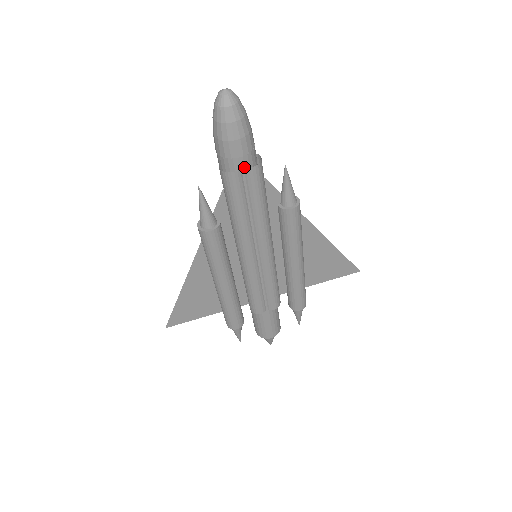
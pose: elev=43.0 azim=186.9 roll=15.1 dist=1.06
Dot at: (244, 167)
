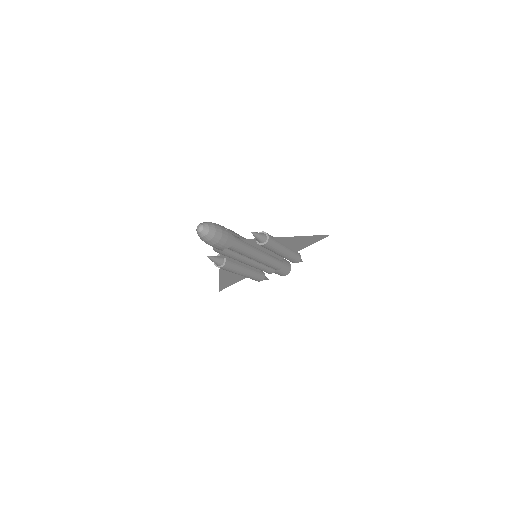
Dot at: (226, 247)
